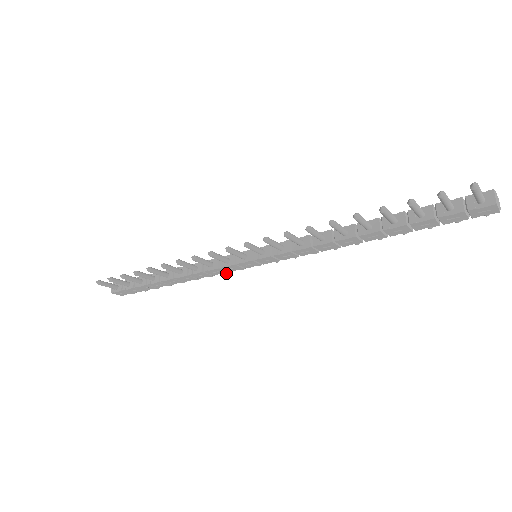
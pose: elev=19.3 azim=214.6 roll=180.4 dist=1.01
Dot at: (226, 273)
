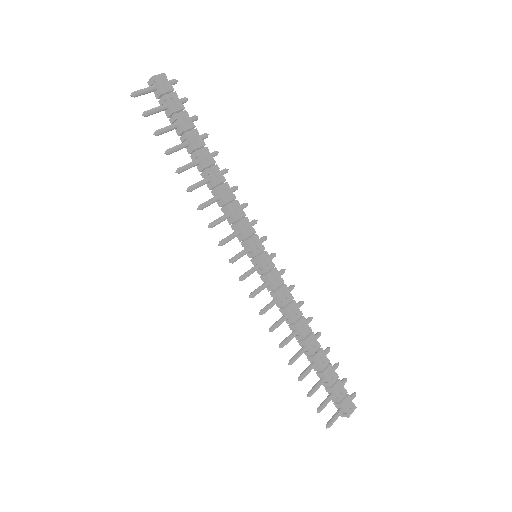
Dot at: (243, 205)
